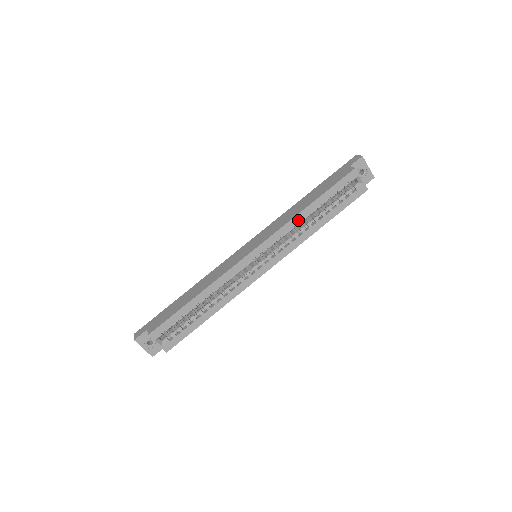
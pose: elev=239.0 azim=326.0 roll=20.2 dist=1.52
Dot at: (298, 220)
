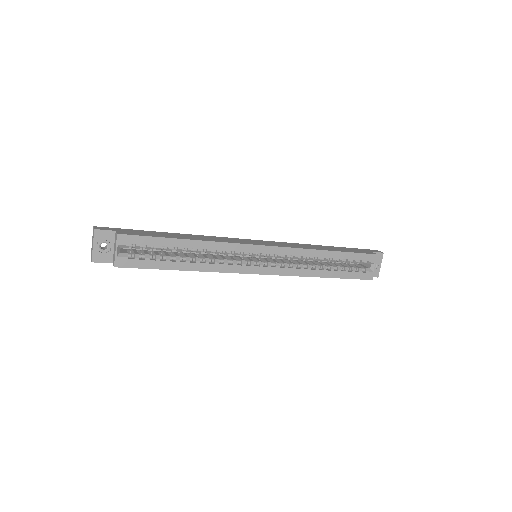
Dot at: (314, 254)
